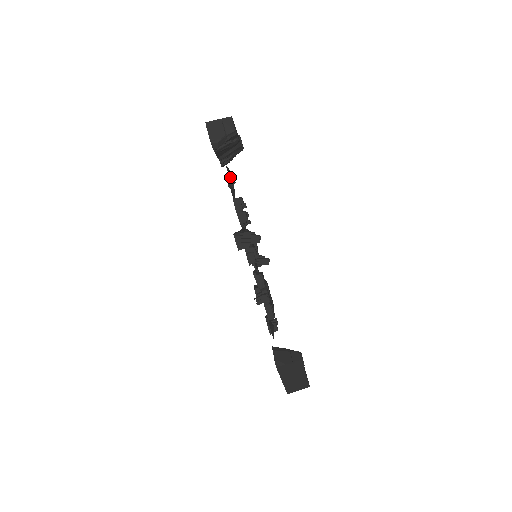
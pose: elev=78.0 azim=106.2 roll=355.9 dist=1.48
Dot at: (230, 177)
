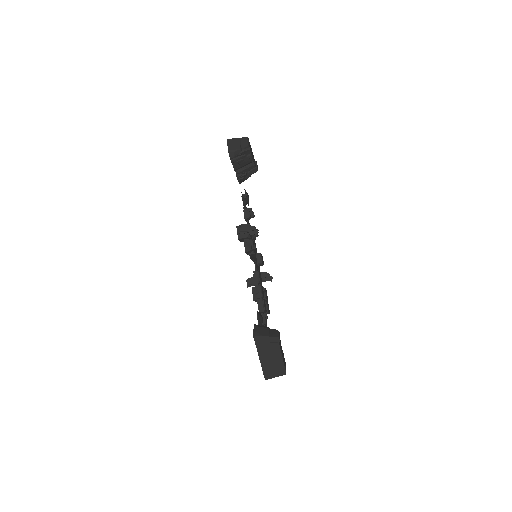
Dot at: (246, 197)
